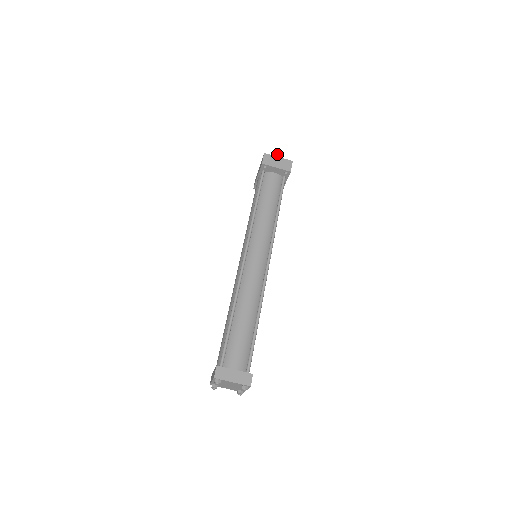
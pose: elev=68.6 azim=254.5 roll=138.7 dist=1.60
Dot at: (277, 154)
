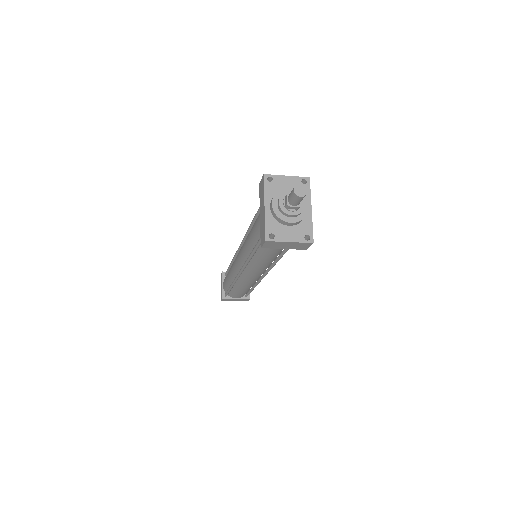
Dot at: (297, 202)
